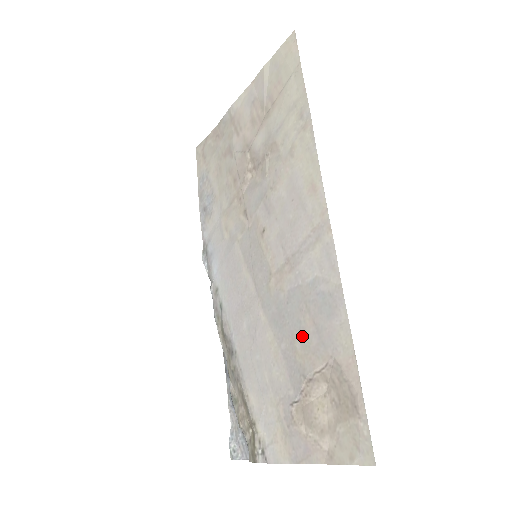
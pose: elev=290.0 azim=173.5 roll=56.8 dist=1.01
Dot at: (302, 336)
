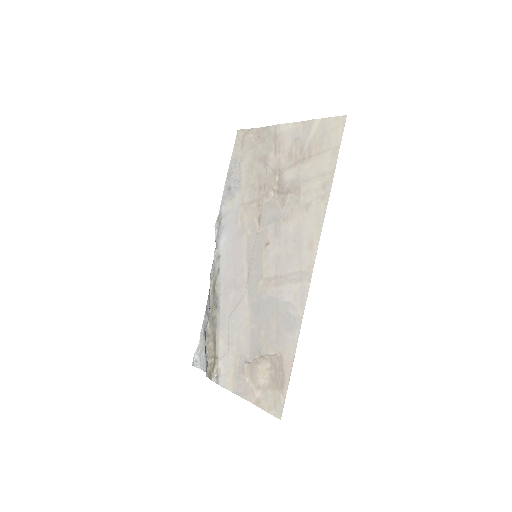
Dot at: (267, 329)
